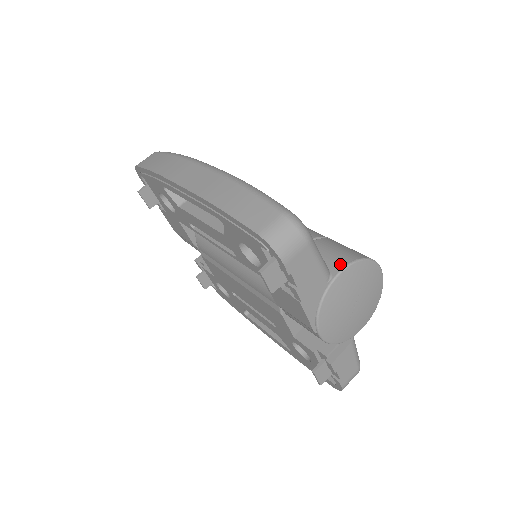
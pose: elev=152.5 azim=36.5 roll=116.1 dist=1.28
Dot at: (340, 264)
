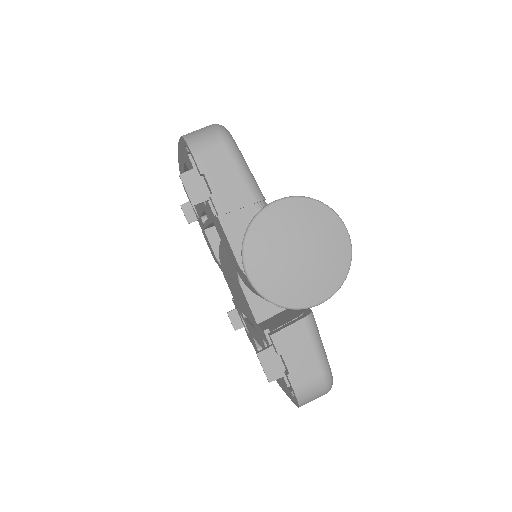
Dot at: (281, 198)
